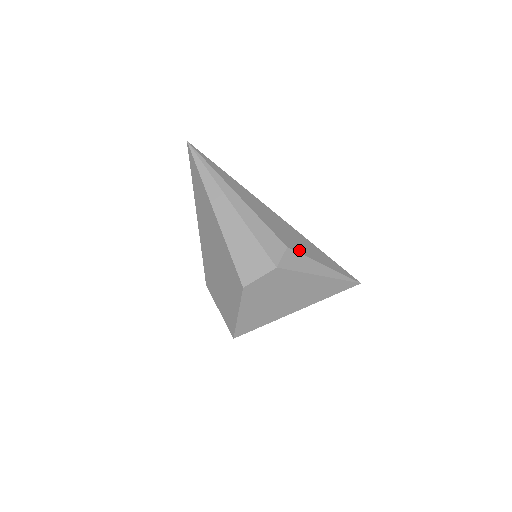
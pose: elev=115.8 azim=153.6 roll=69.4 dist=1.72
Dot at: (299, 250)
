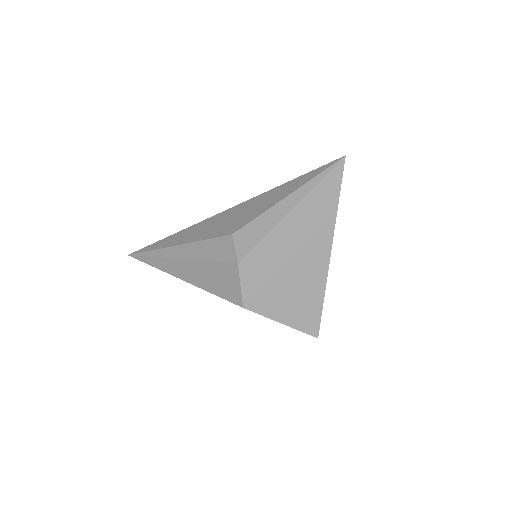
Dot at: (248, 220)
